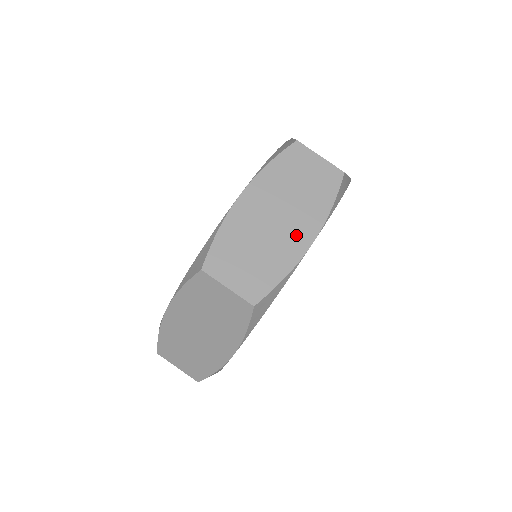
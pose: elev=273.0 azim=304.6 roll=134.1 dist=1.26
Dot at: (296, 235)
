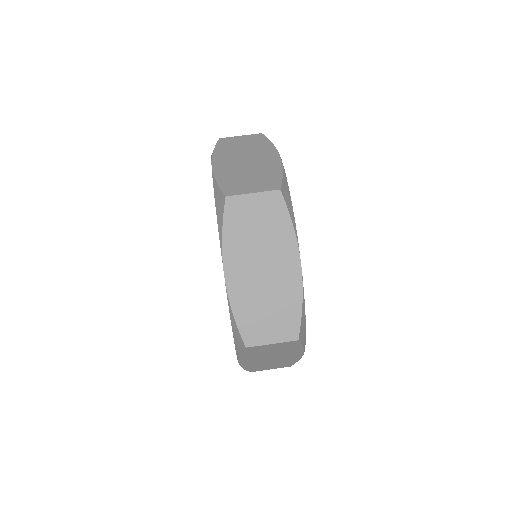
Dot at: (266, 159)
